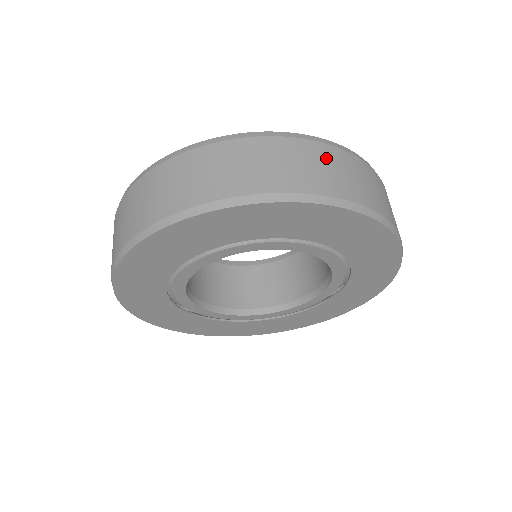
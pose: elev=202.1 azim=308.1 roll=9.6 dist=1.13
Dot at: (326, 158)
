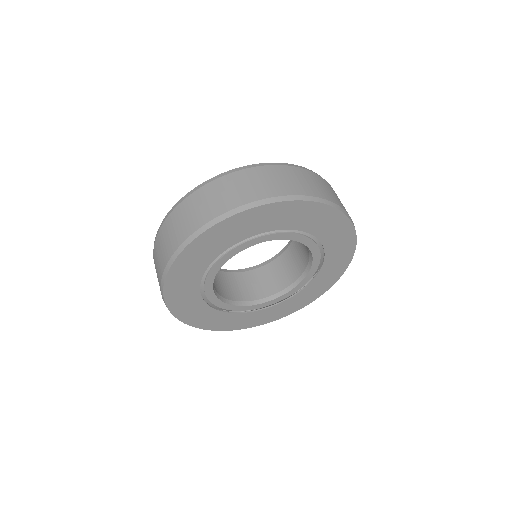
Dot at: (304, 176)
